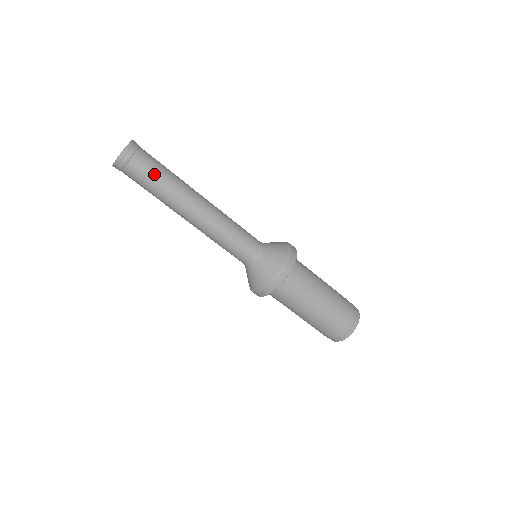
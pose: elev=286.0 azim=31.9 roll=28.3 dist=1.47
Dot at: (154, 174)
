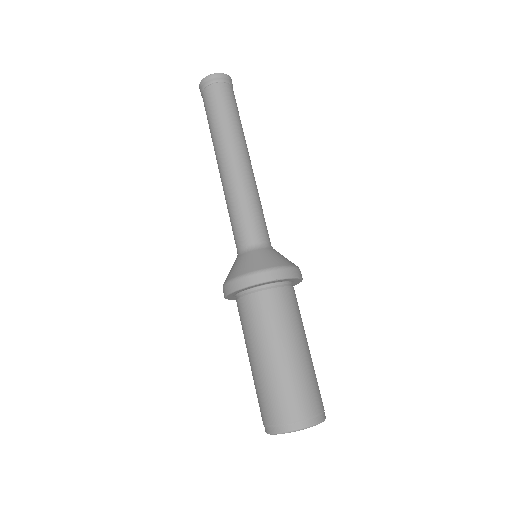
Dot at: (222, 107)
